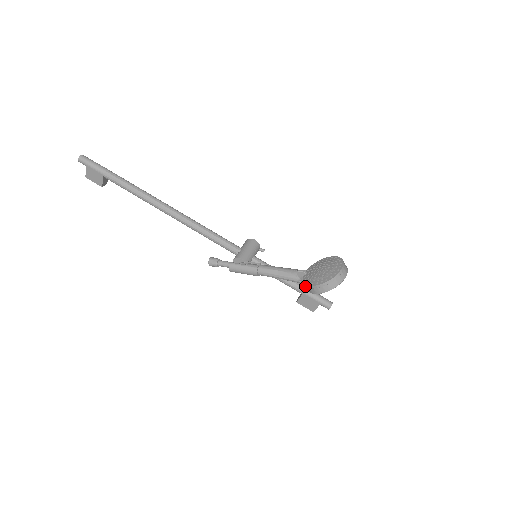
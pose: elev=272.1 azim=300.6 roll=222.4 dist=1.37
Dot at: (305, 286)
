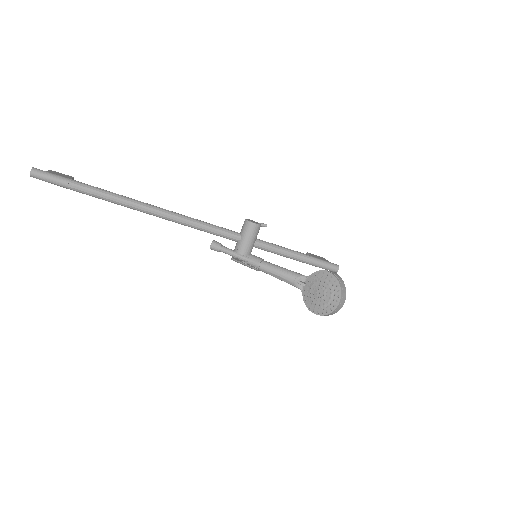
Dot at: (304, 300)
